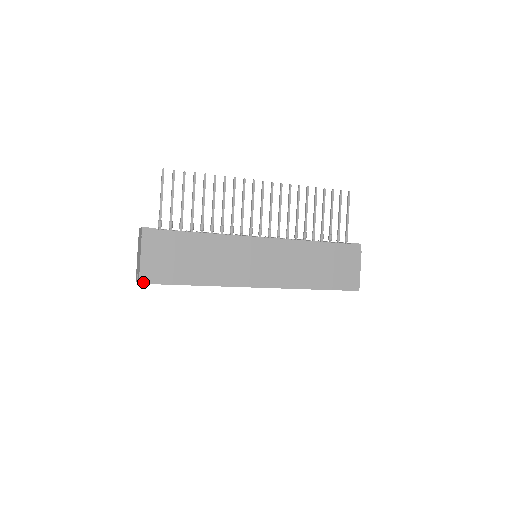
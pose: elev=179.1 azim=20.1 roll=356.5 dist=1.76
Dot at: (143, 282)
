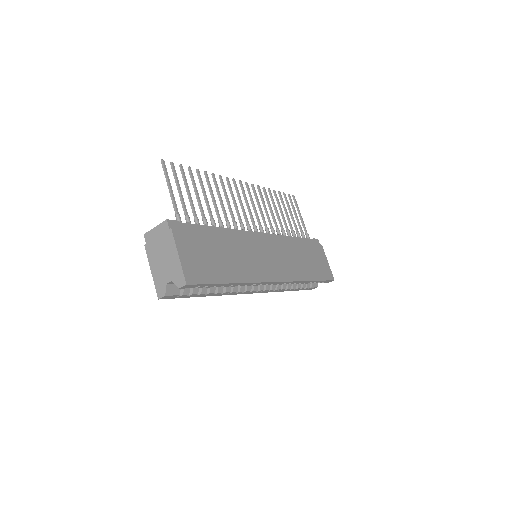
Dot at: (189, 282)
